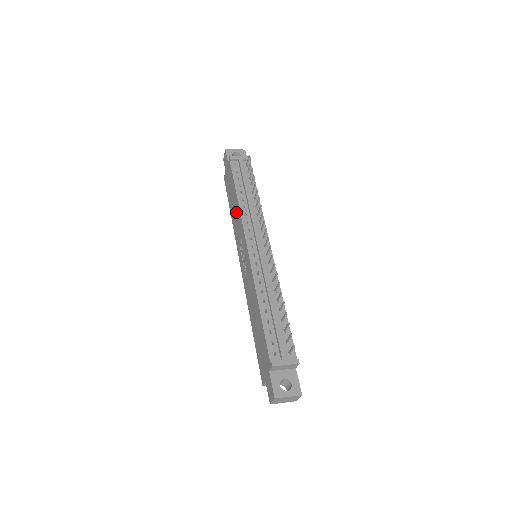
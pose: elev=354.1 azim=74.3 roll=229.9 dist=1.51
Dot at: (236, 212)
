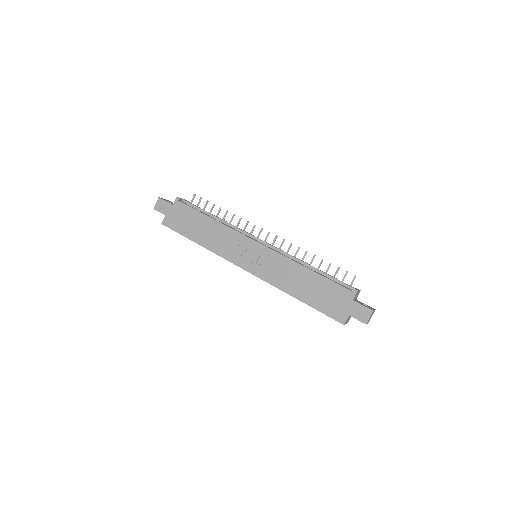
Dot at: (216, 232)
